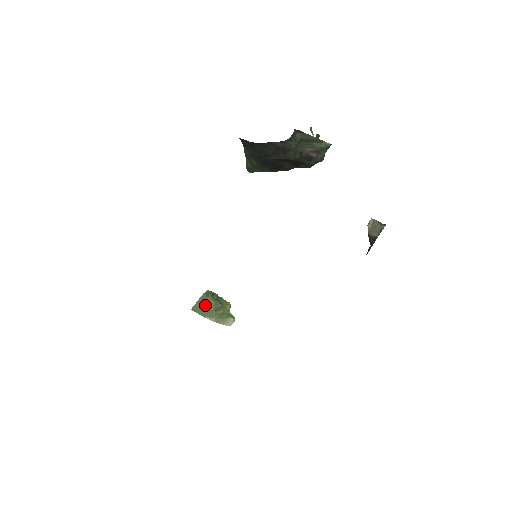
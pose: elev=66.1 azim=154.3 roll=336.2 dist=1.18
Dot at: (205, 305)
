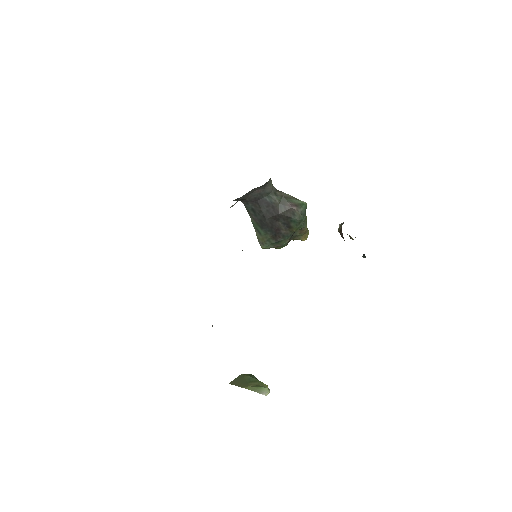
Dot at: (242, 380)
